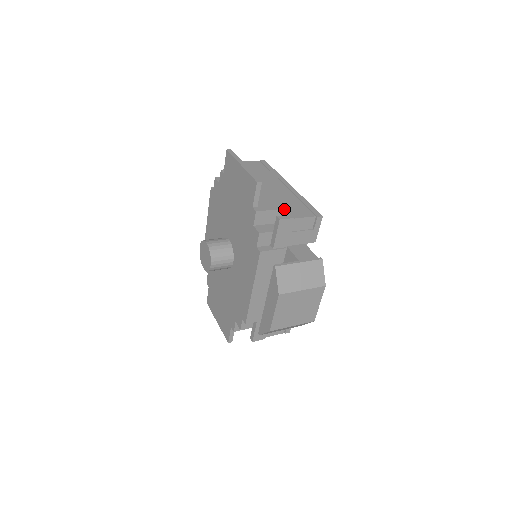
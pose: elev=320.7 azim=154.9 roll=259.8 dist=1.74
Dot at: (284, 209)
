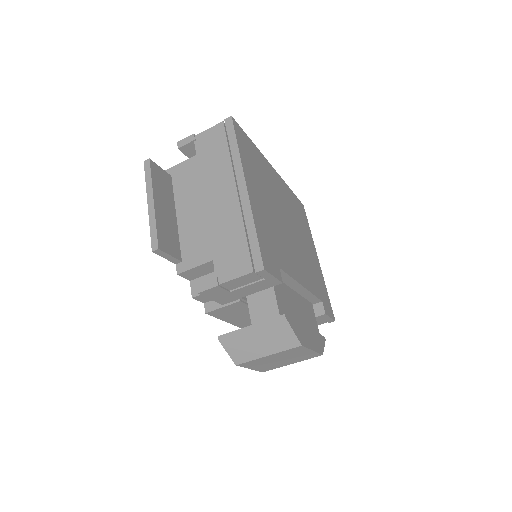
Dot at: (214, 261)
